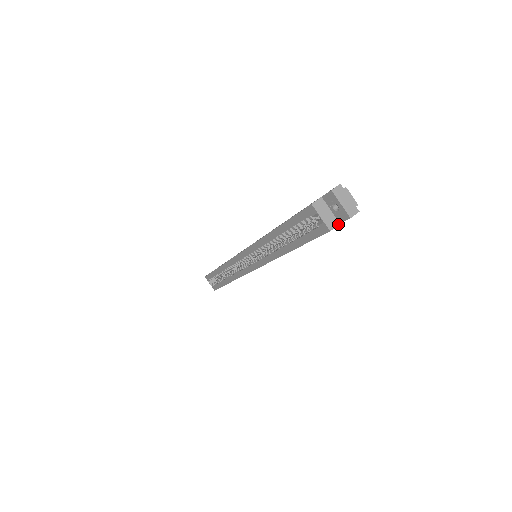
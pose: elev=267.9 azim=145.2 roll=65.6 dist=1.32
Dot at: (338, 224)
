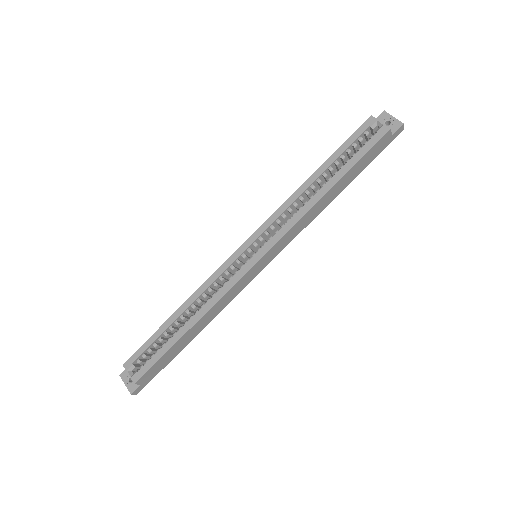
Dot at: (391, 134)
